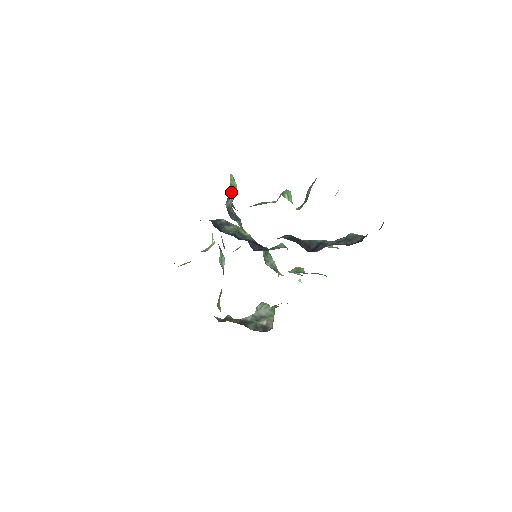
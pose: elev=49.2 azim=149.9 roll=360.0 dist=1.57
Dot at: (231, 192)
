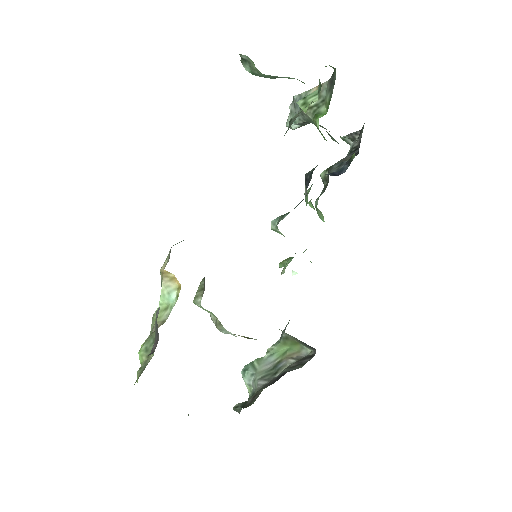
Dot at: occluded
